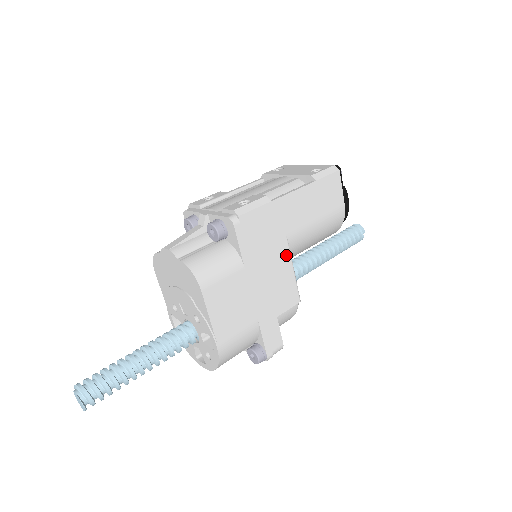
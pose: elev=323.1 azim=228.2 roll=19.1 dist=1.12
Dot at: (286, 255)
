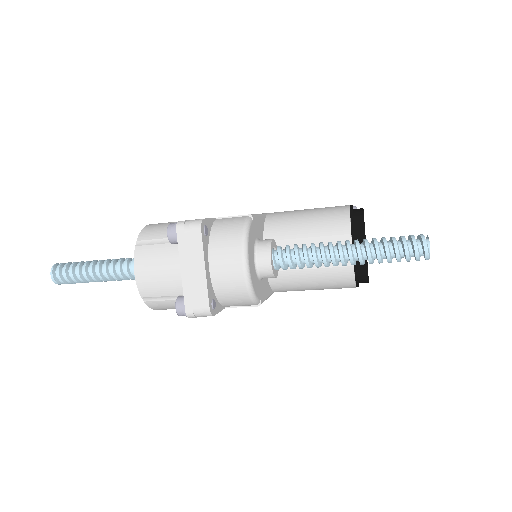
Dot at: occluded
